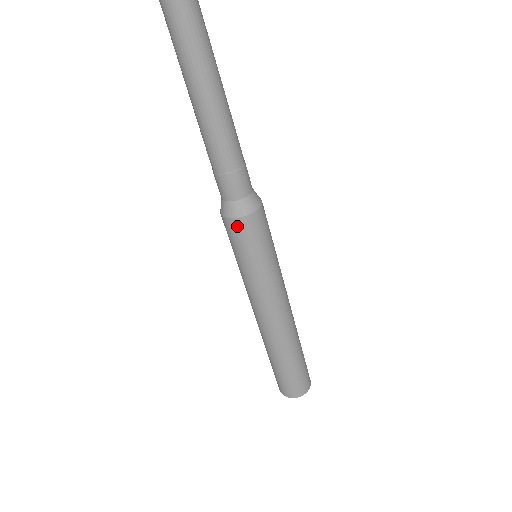
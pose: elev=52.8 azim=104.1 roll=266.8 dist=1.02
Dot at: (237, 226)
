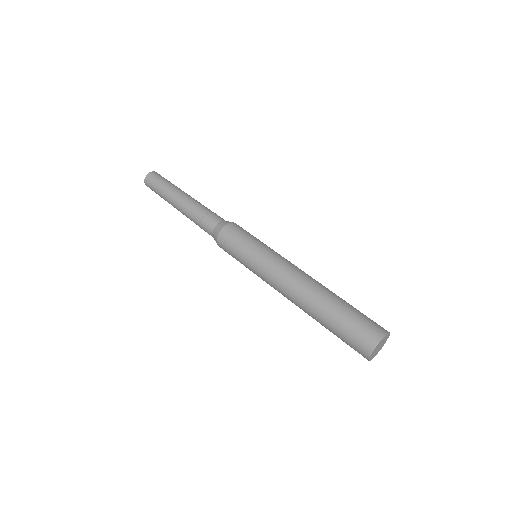
Dot at: (225, 234)
